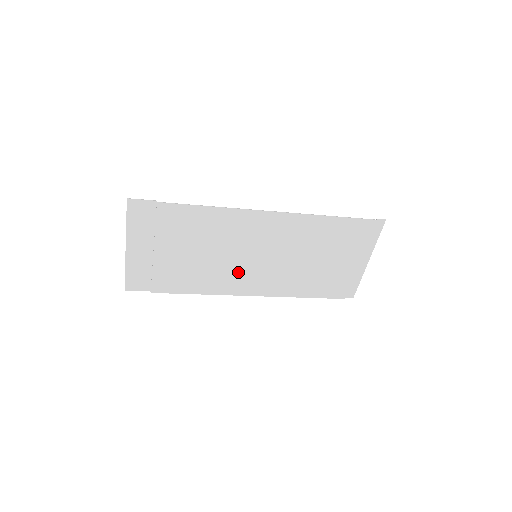
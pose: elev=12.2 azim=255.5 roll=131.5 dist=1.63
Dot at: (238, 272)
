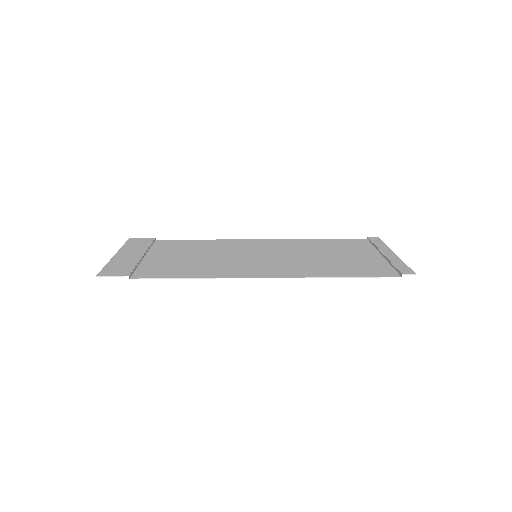
Dot at: (240, 249)
